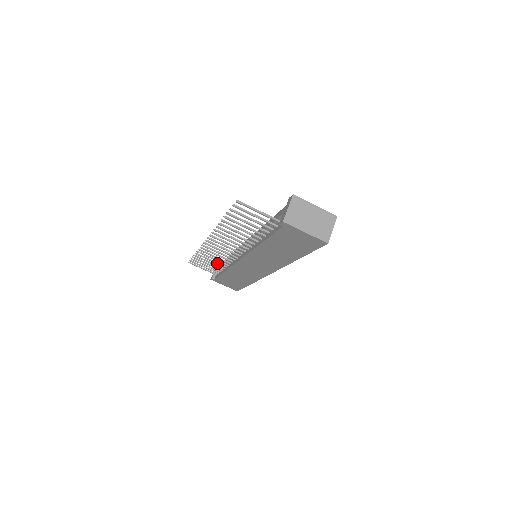
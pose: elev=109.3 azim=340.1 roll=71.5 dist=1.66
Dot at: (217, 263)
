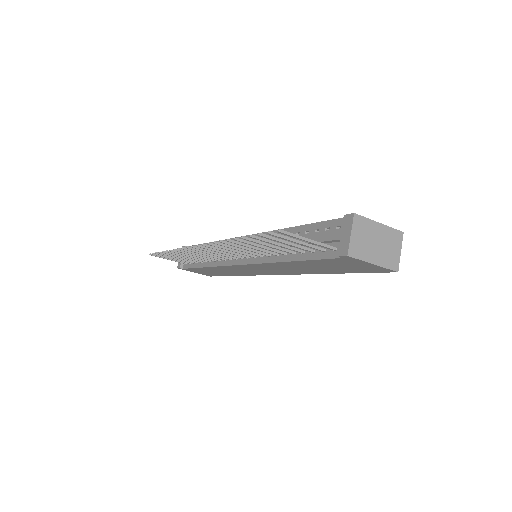
Dot at: (195, 259)
